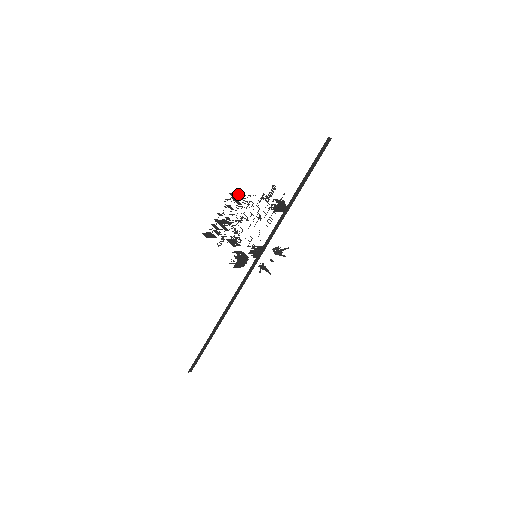
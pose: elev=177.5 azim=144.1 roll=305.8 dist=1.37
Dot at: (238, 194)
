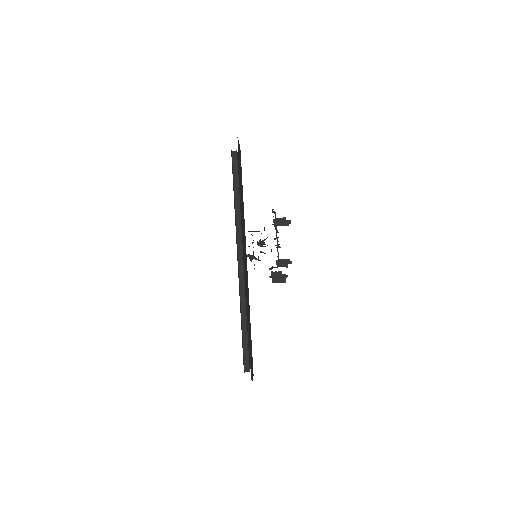
Dot at: occluded
